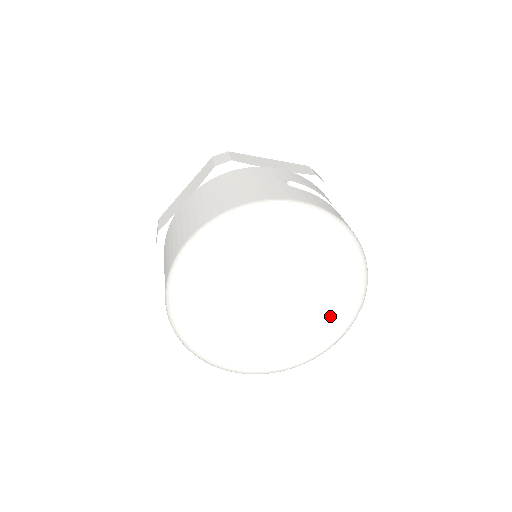
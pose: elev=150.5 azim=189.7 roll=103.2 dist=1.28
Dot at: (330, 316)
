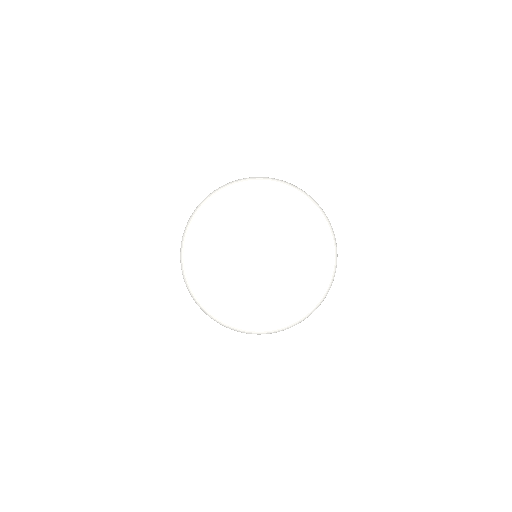
Dot at: (311, 267)
